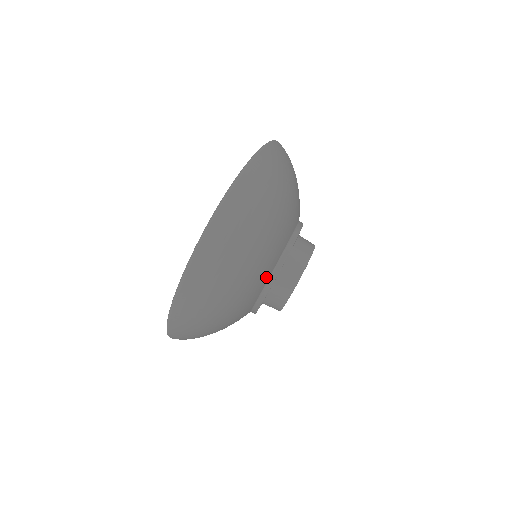
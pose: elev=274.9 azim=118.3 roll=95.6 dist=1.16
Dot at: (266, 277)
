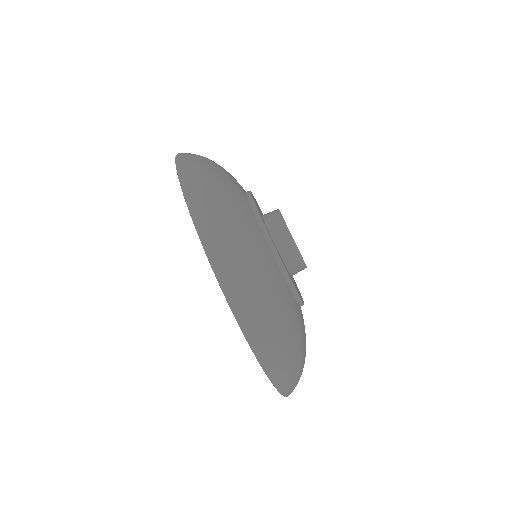
Dot at: (302, 316)
